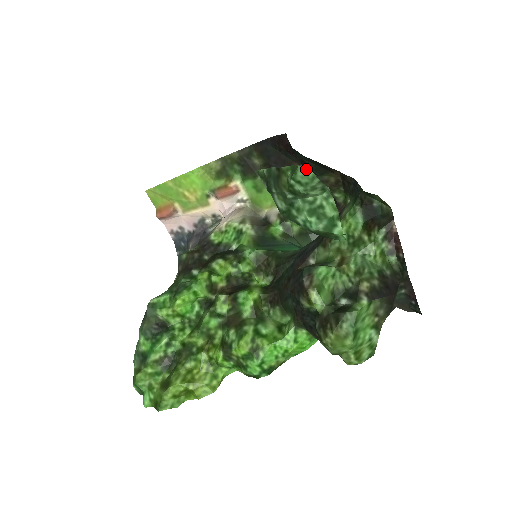
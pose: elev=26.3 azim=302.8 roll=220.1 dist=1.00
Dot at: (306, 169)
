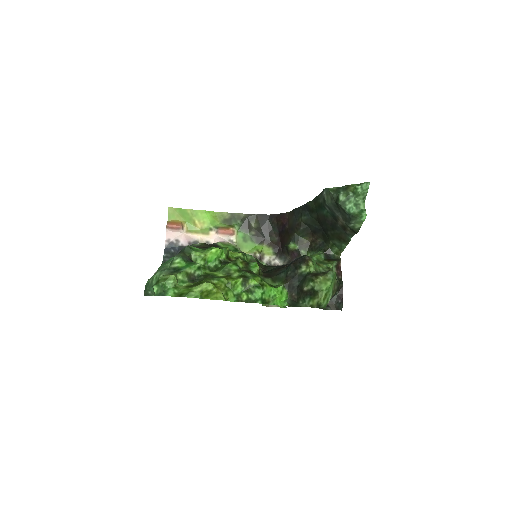
Dot at: (368, 184)
